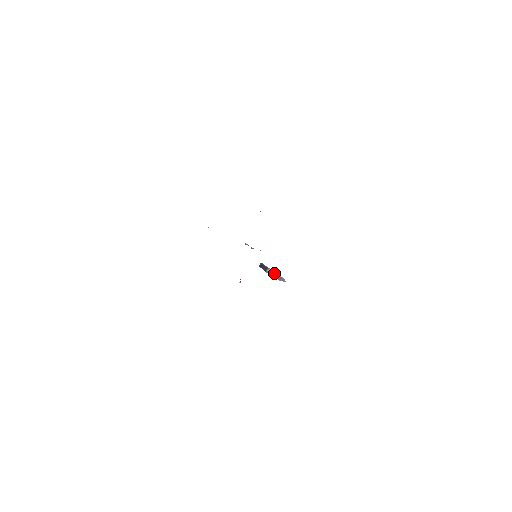
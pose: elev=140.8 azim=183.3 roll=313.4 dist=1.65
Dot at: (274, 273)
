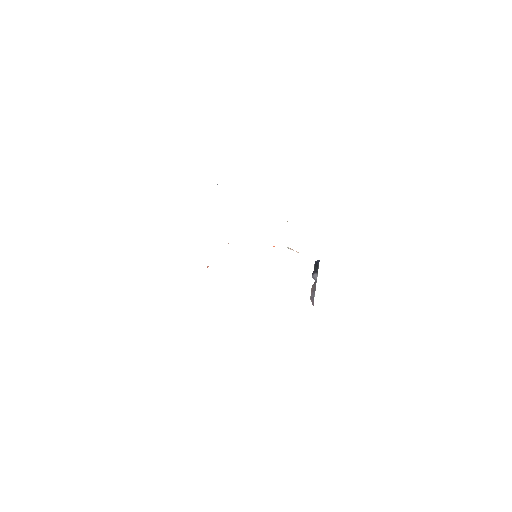
Dot at: (314, 285)
